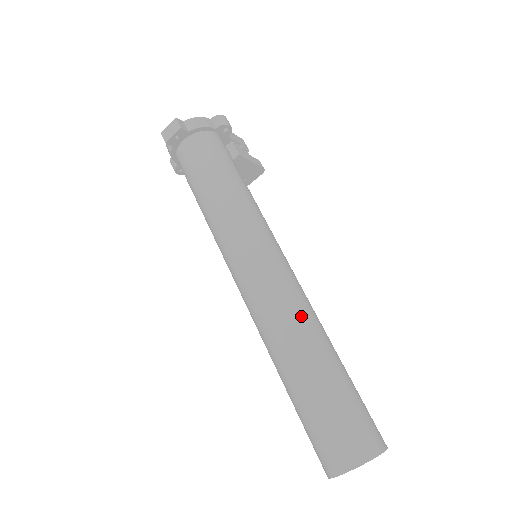
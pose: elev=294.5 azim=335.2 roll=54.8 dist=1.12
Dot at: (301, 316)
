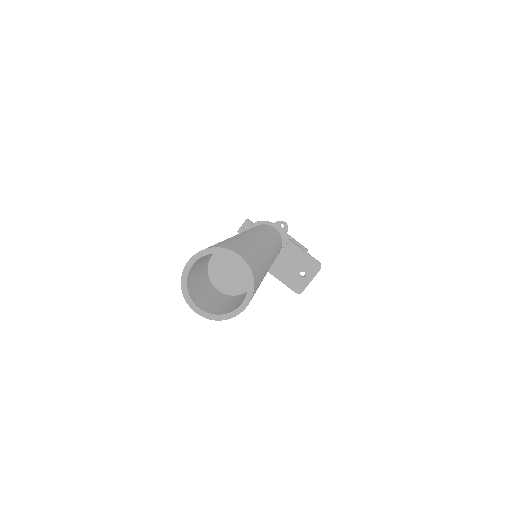
Dot at: (243, 235)
